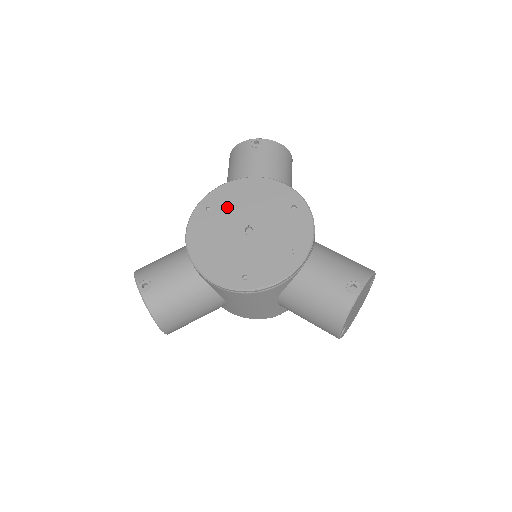
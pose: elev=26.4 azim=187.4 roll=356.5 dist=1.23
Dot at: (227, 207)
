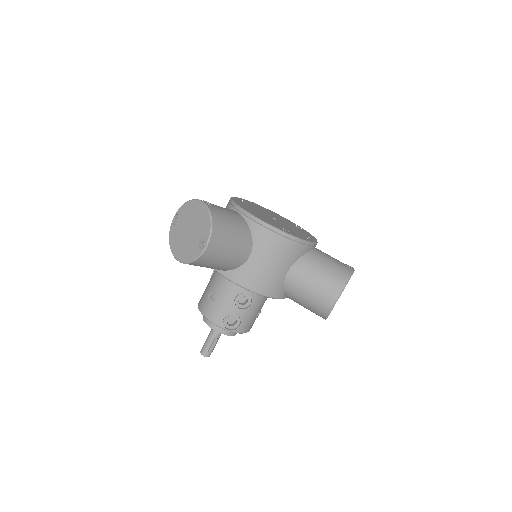
Dot at: (255, 207)
